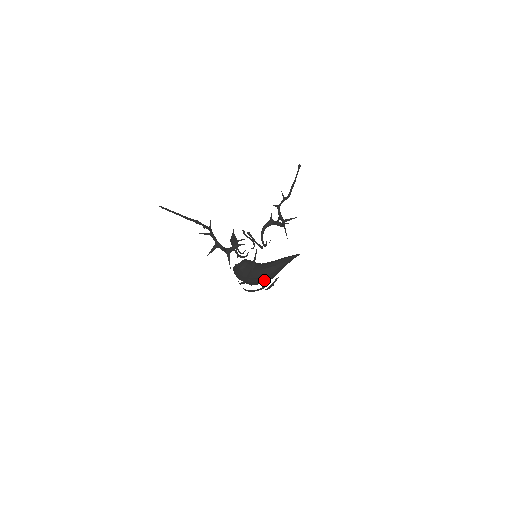
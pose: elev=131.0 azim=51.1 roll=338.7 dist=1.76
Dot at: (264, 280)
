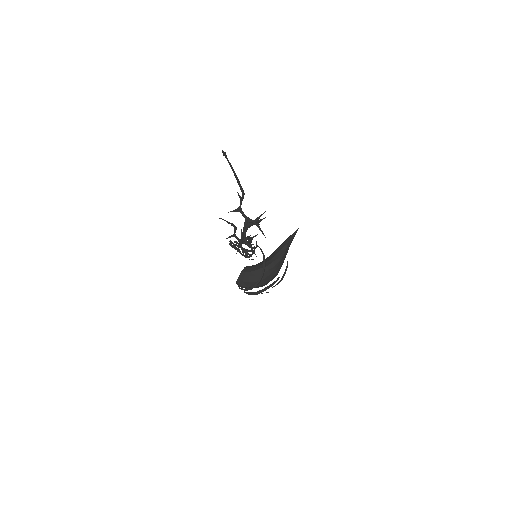
Dot at: (277, 269)
